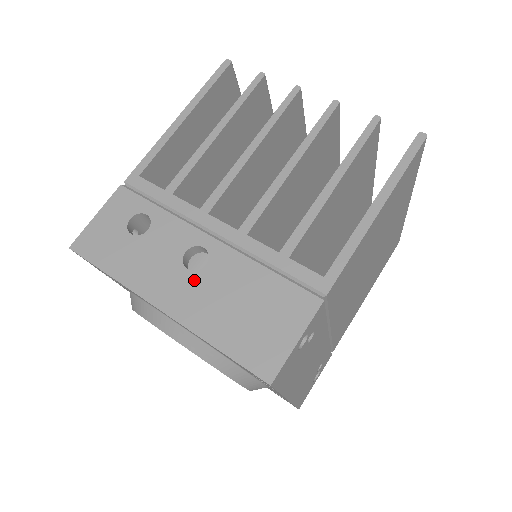
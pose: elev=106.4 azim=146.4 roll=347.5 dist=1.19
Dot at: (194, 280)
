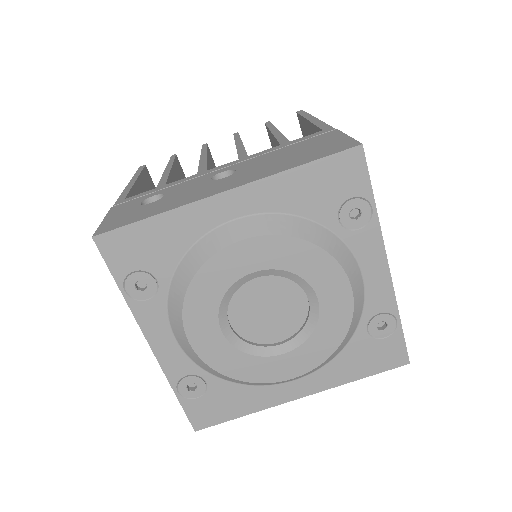
Dot at: (236, 175)
